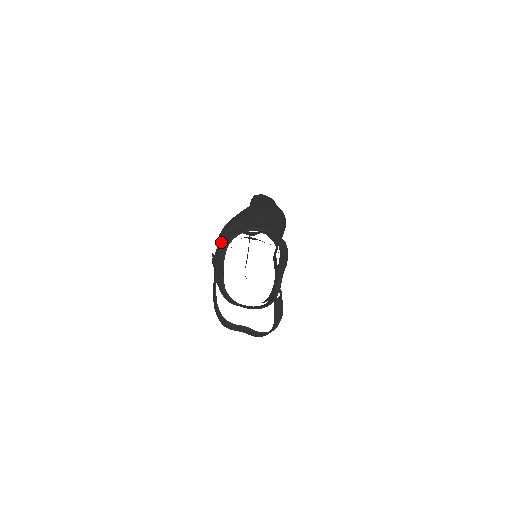
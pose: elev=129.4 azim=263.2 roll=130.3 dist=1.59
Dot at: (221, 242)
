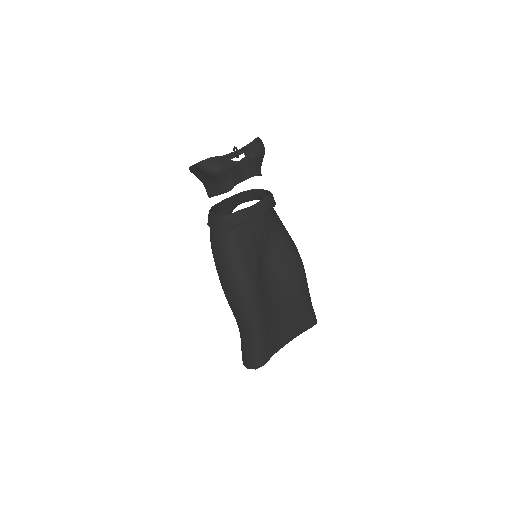
Dot at: (236, 154)
